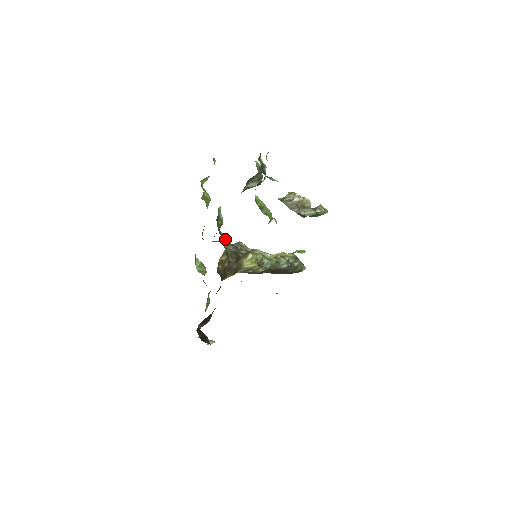
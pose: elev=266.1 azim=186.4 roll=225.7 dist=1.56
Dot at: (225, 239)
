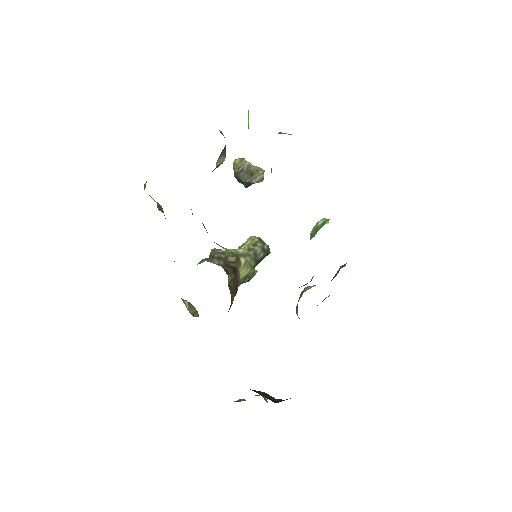
Dot at: occluded
